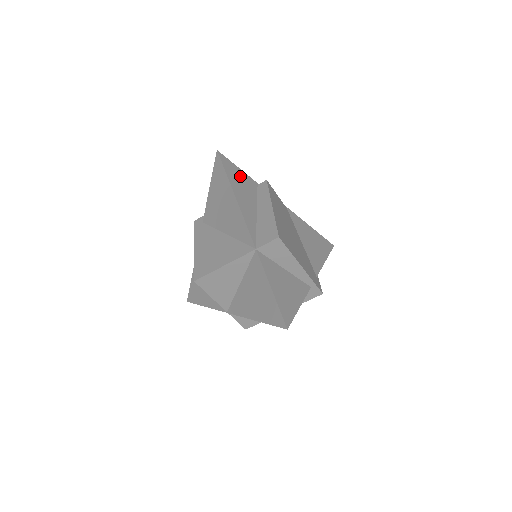
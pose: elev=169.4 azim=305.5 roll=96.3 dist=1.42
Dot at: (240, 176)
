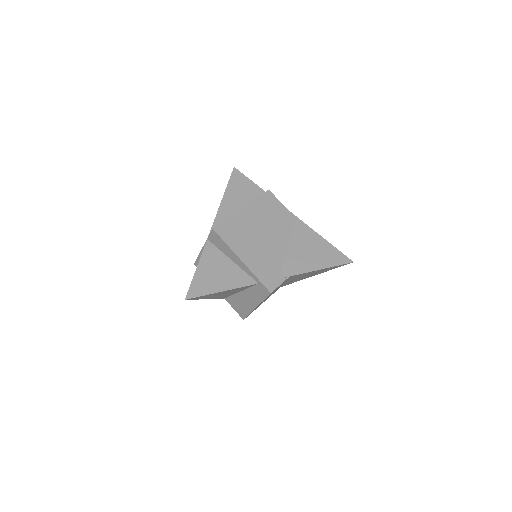
Dot at: (246, 186)
